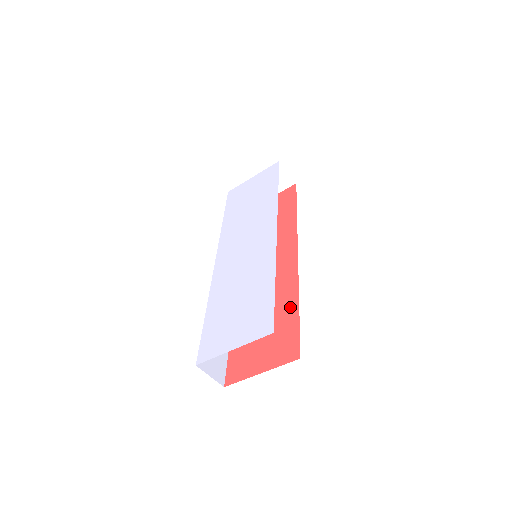
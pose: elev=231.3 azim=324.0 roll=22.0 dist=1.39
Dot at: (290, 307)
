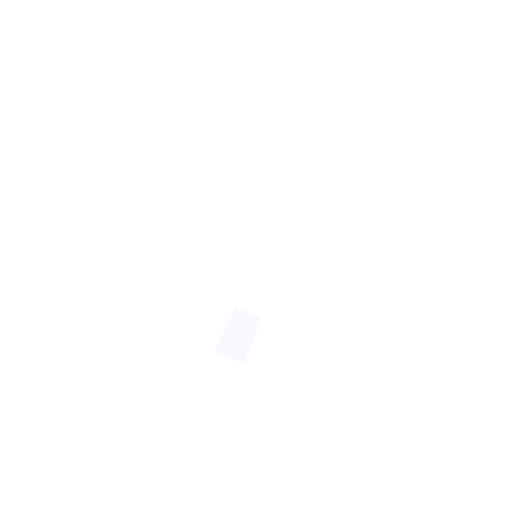
Dot at: occluded
